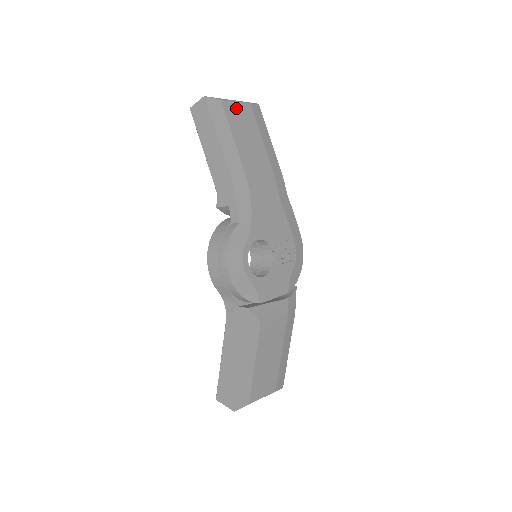
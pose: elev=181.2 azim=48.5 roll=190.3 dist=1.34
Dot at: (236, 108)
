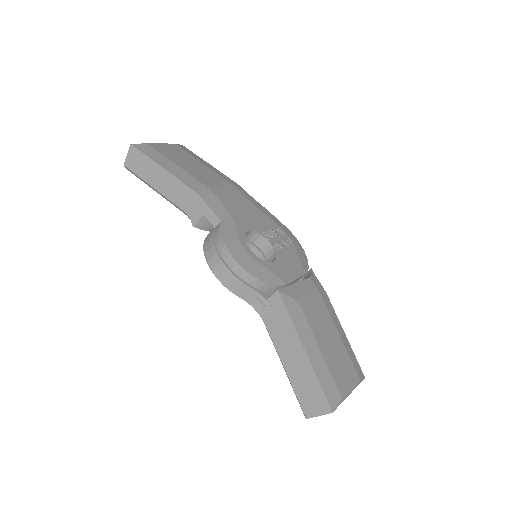
Dot at: (164, 147)
